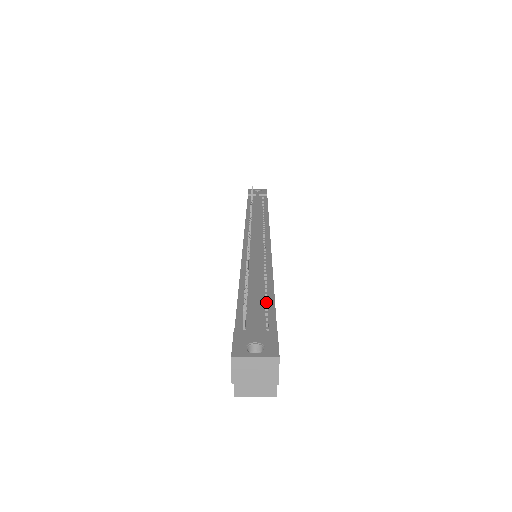
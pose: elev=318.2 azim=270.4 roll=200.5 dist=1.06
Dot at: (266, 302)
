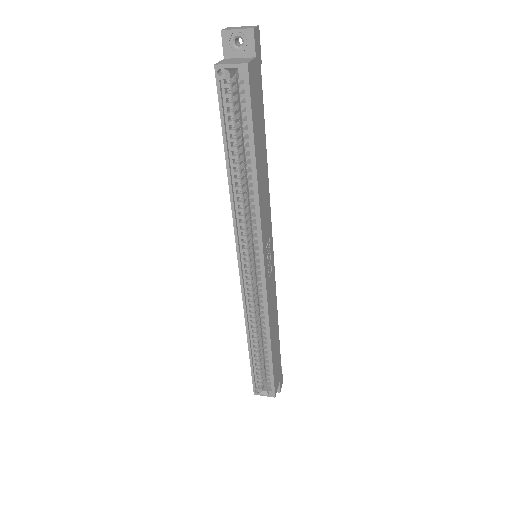
Dot at: occluded
